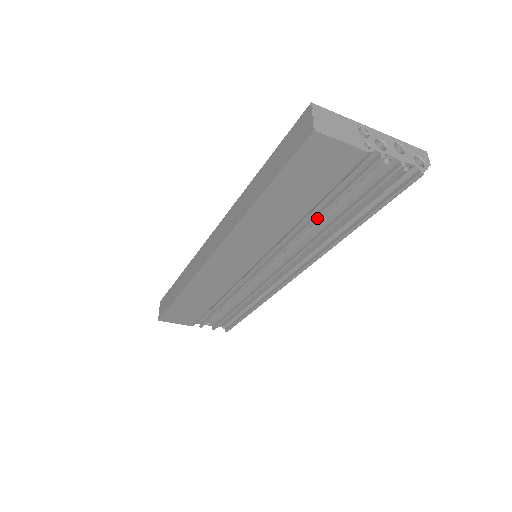
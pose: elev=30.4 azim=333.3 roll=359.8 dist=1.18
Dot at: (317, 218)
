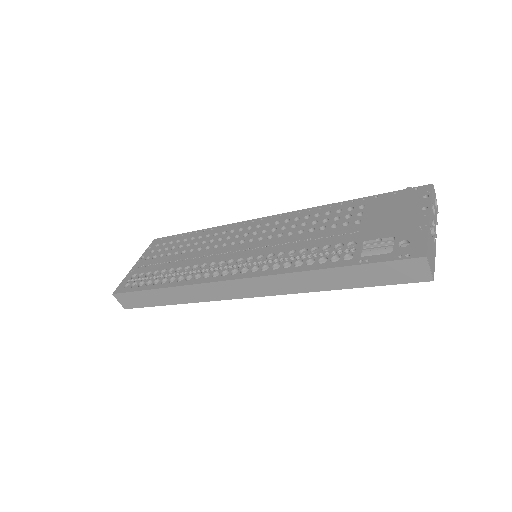
Dot at: occluded
